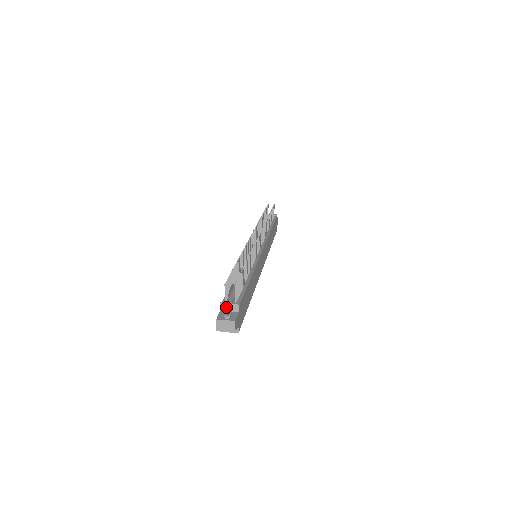
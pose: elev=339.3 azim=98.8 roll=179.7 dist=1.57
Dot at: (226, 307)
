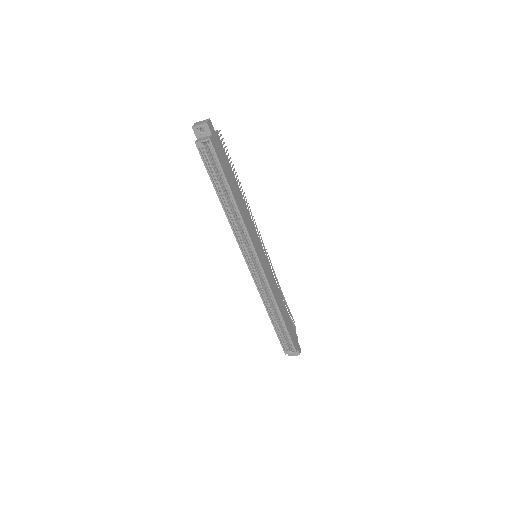
Dot at: occluded
